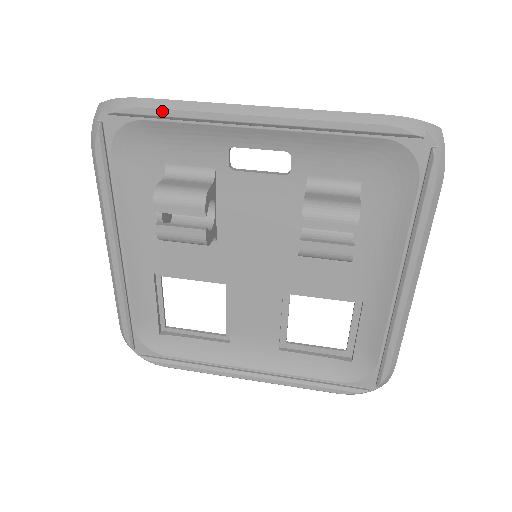
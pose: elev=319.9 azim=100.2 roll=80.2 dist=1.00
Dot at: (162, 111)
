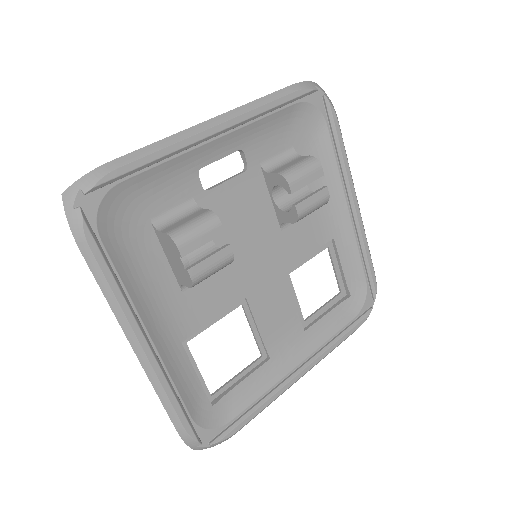
Dot at: (139, 161)
